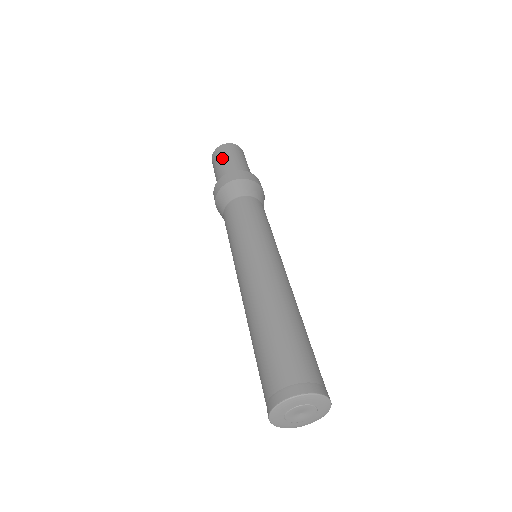
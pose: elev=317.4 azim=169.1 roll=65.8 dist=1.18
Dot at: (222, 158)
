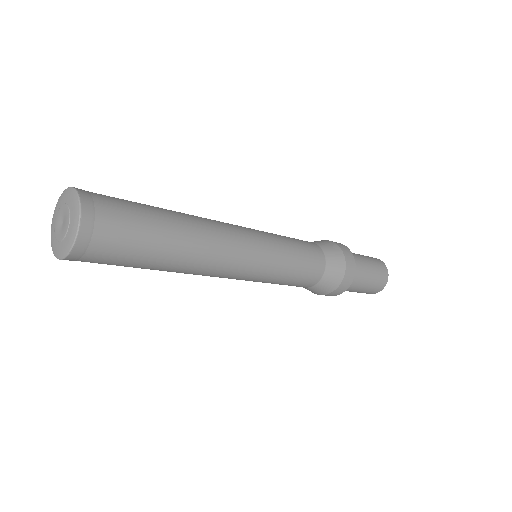
Dot at: occluded
